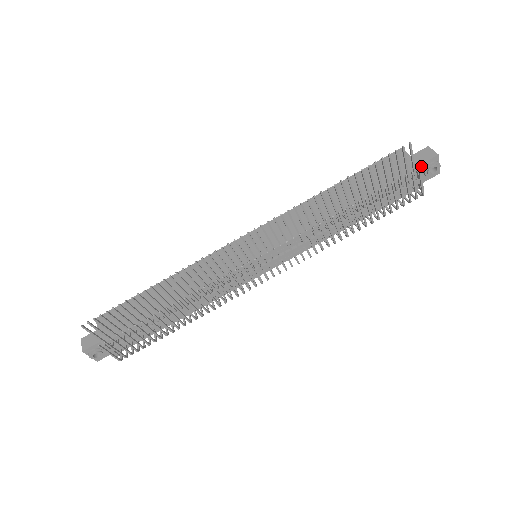
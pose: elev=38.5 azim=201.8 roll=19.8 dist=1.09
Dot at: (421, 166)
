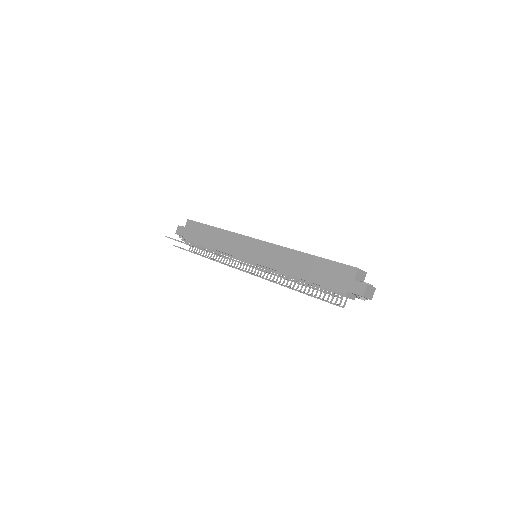
Dot at: occluded
